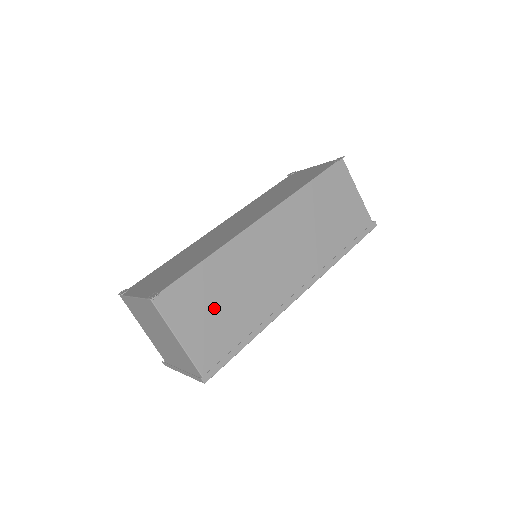
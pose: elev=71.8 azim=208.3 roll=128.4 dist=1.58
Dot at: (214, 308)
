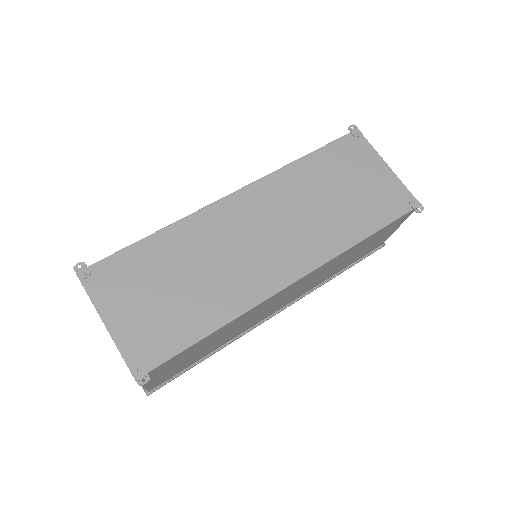
Dot at: (193, 355)
